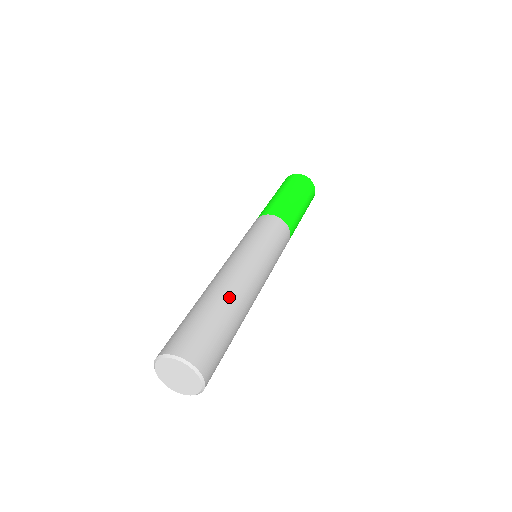
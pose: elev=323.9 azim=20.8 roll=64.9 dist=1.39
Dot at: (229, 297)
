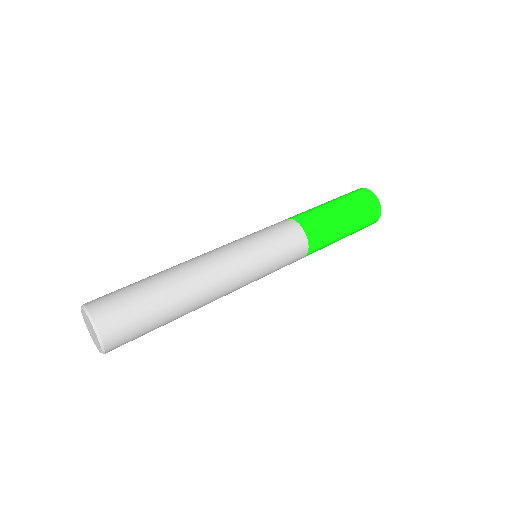
Dot at: (167, 269)
